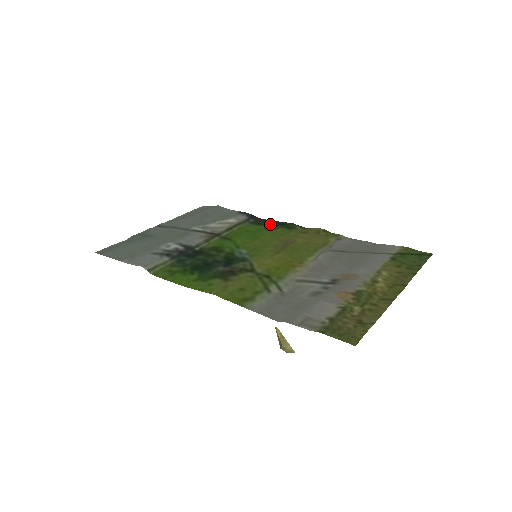
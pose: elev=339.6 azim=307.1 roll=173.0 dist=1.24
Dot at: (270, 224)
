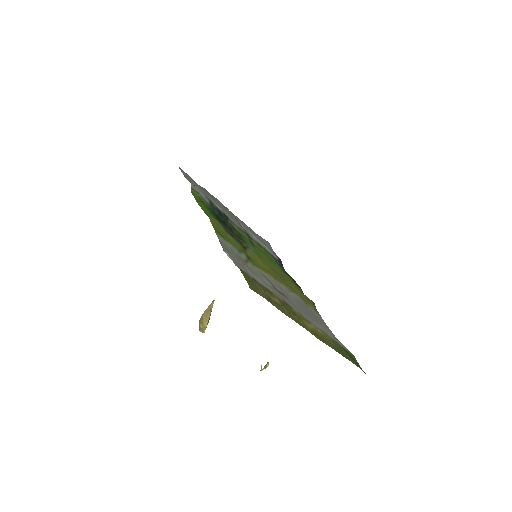
Dot at: occluded
